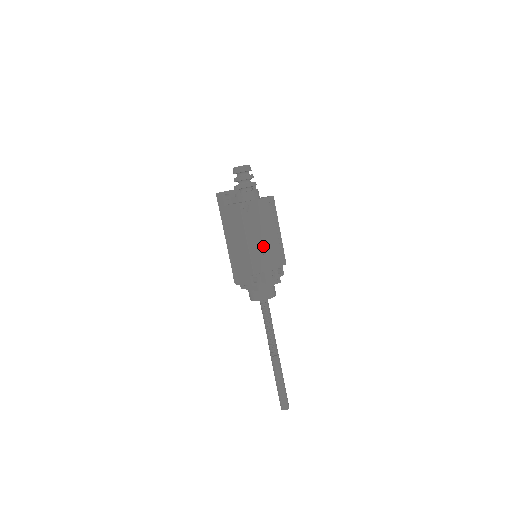
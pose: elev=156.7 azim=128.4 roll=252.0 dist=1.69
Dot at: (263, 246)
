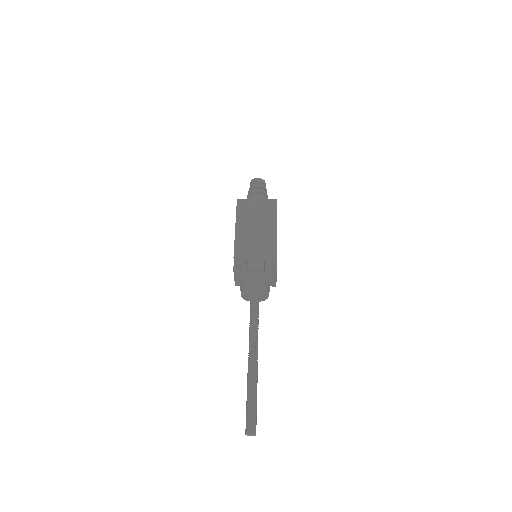
Dot at: (253, 236)
